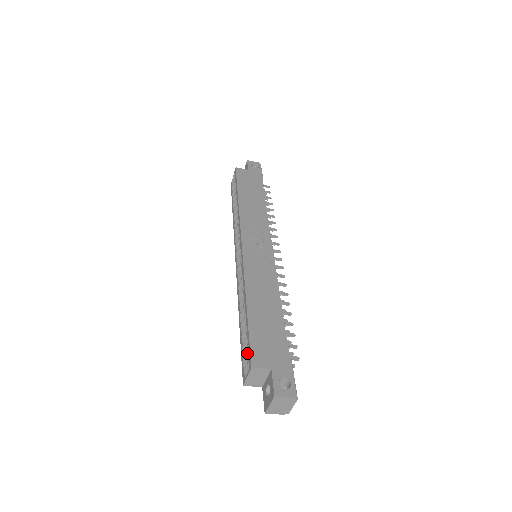
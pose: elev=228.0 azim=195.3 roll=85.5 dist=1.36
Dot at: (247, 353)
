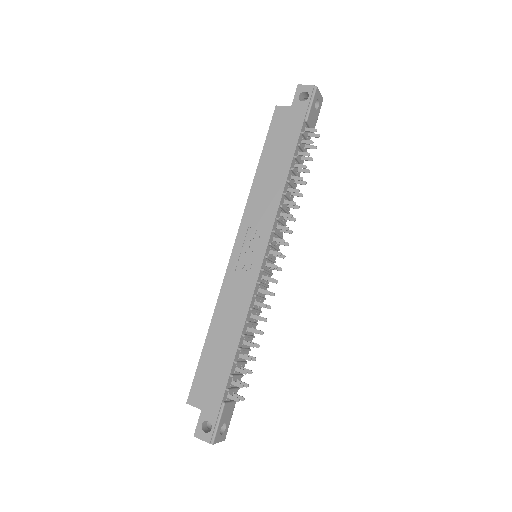
Dot at: occluded
